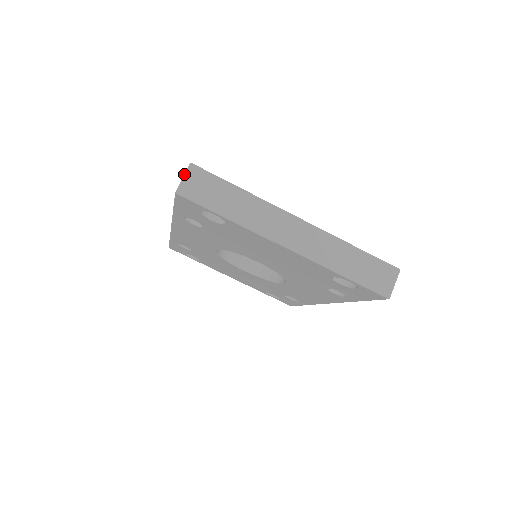
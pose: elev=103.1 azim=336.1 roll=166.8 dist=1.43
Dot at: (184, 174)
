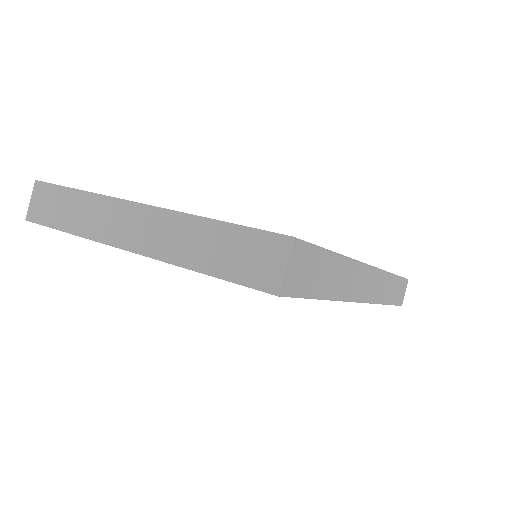
Dot at: (31, 196)
